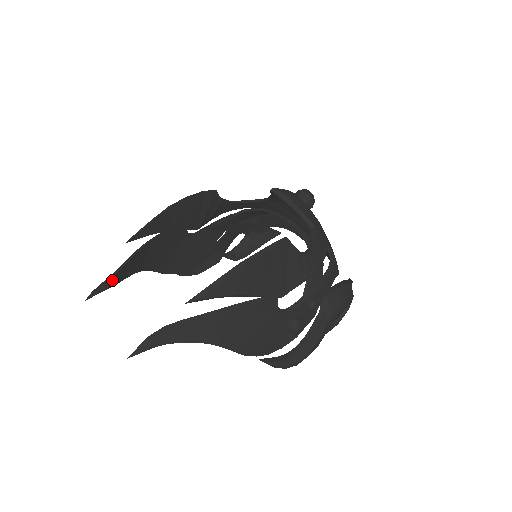
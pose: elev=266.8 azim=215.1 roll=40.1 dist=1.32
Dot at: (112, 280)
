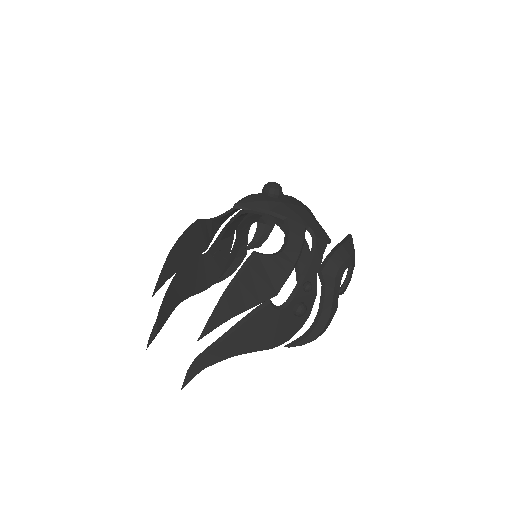
Dot at: (157, 327)
